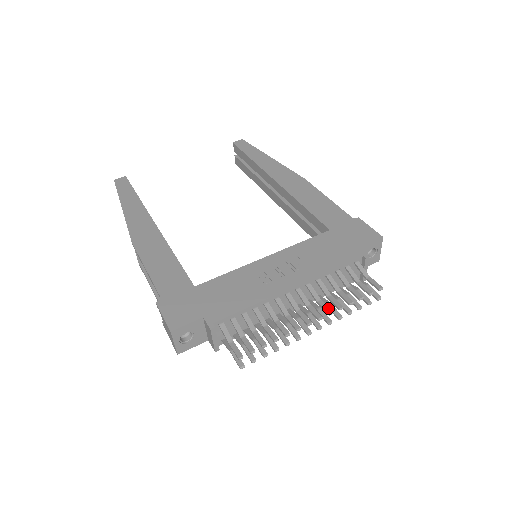
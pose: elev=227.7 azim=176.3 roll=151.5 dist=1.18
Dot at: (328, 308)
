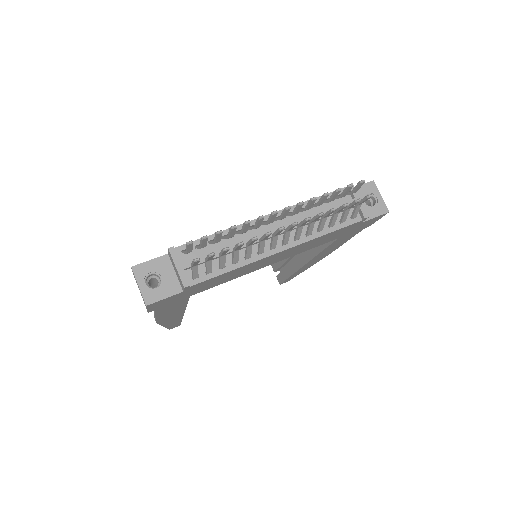
Dot at: (299, 204)
